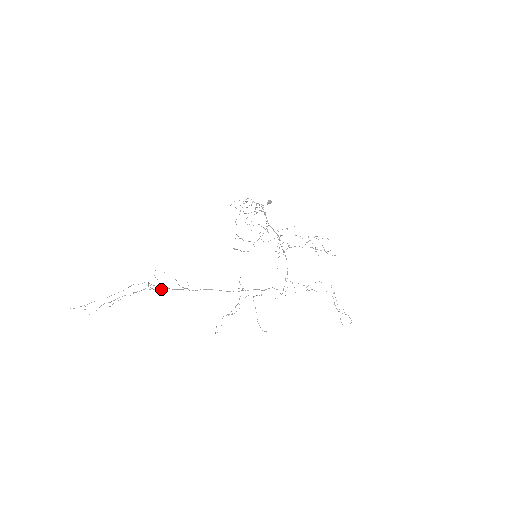
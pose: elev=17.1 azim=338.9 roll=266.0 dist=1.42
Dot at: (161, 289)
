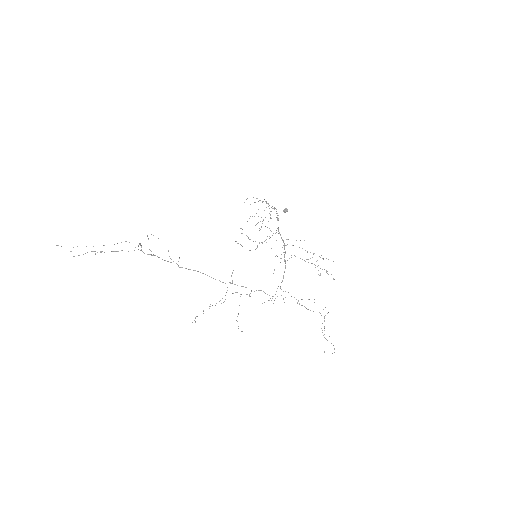
Dot at: (151, 255)
